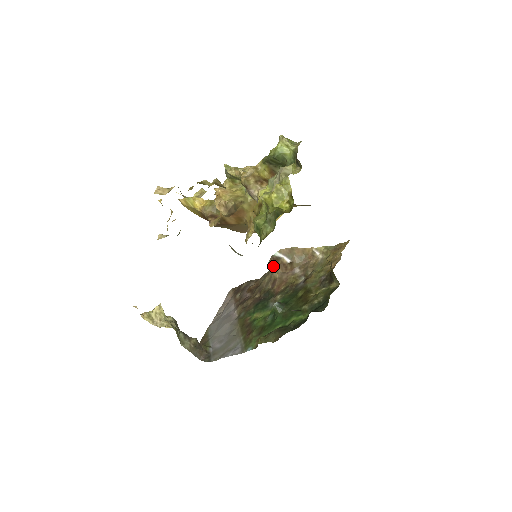
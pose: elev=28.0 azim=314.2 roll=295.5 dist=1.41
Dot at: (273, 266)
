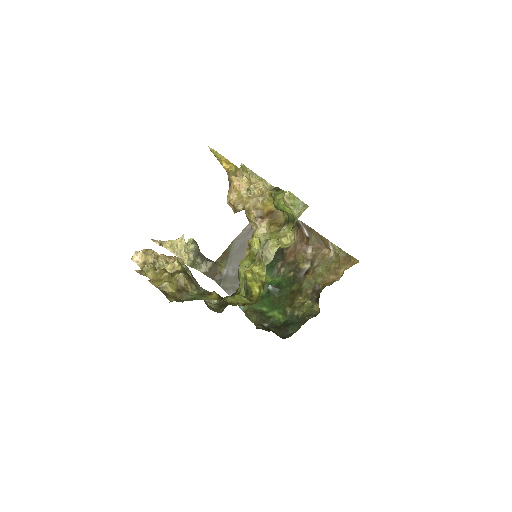
Dot at: (296, 225)
